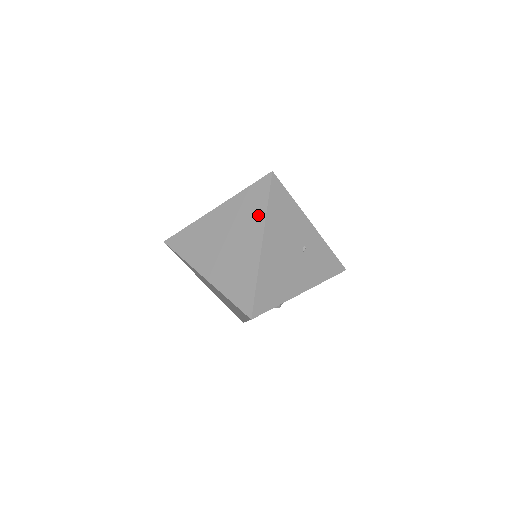
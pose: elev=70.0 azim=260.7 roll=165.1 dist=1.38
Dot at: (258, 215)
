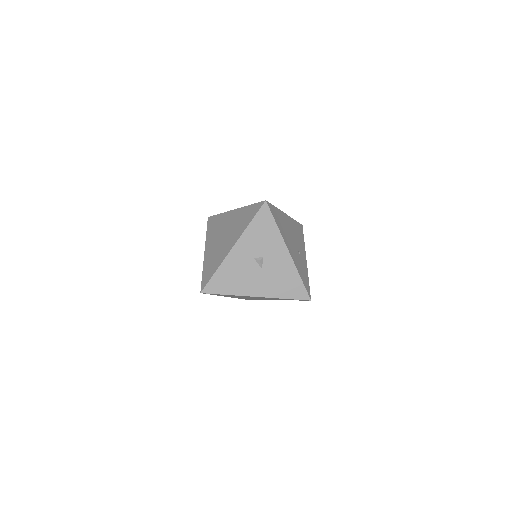
Dot at: occluded
